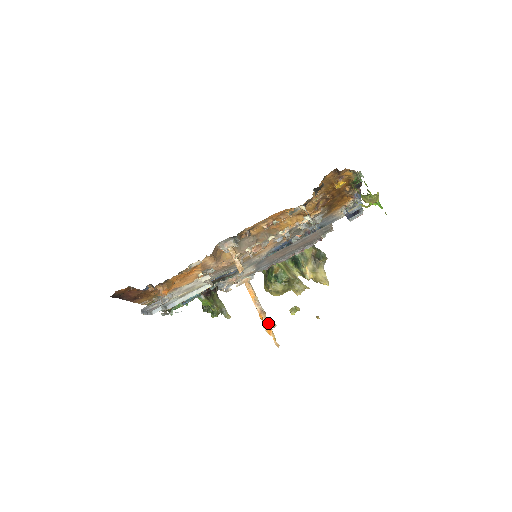
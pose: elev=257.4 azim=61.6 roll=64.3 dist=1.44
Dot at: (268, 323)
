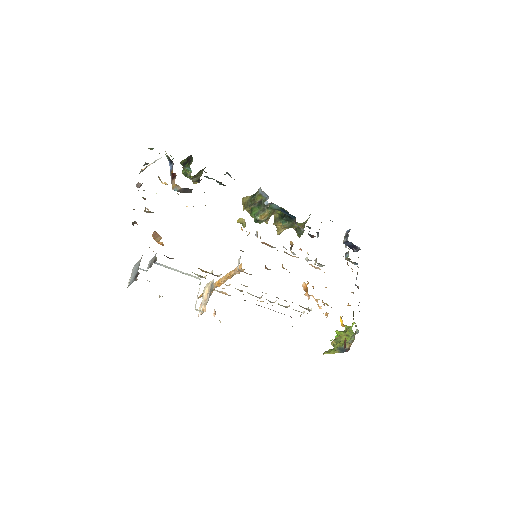
Dot at: occluded
